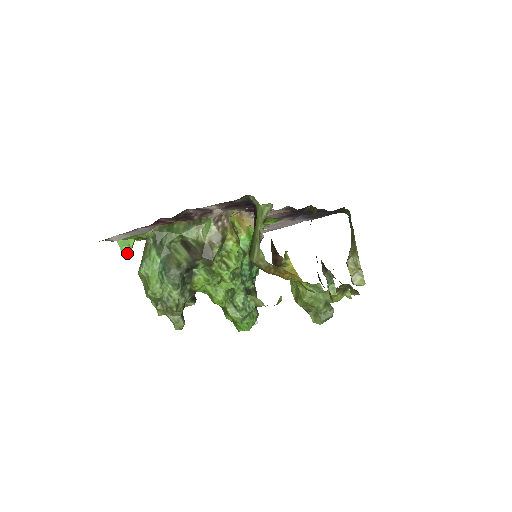
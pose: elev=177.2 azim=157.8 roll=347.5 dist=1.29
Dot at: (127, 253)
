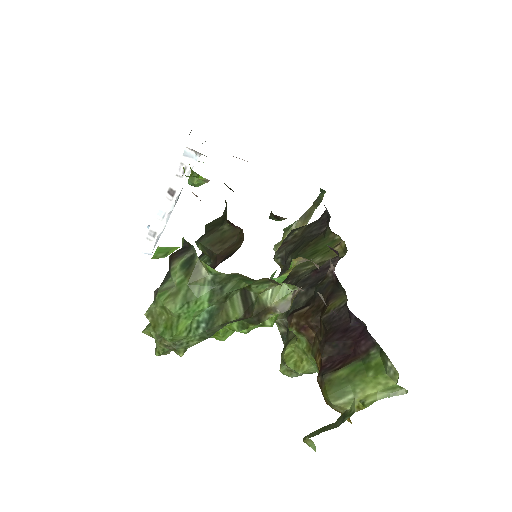
Dot at: (155, 258)
